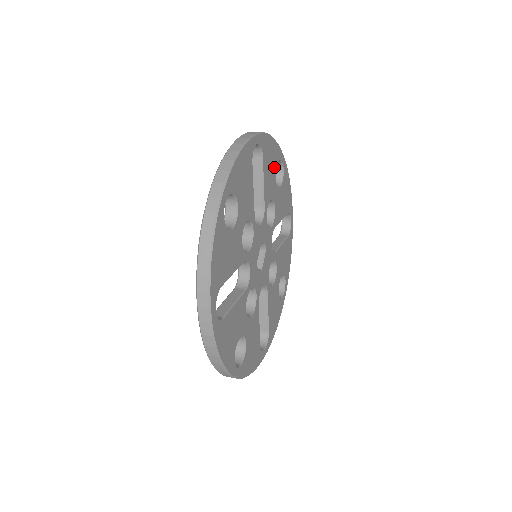
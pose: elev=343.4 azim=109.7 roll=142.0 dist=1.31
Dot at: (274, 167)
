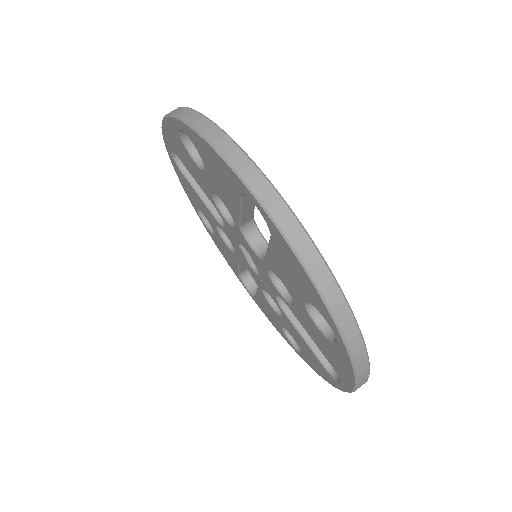
Dot at: occluded
